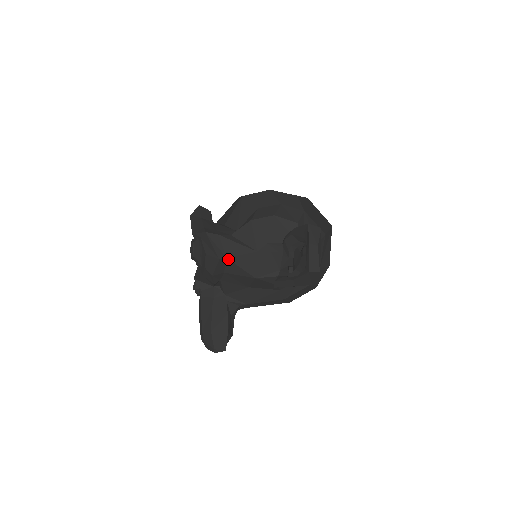
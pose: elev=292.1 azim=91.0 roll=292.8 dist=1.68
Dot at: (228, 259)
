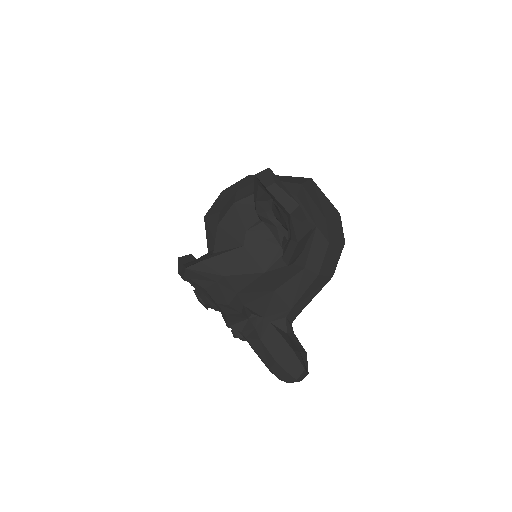
Dot at: (226, 276)
